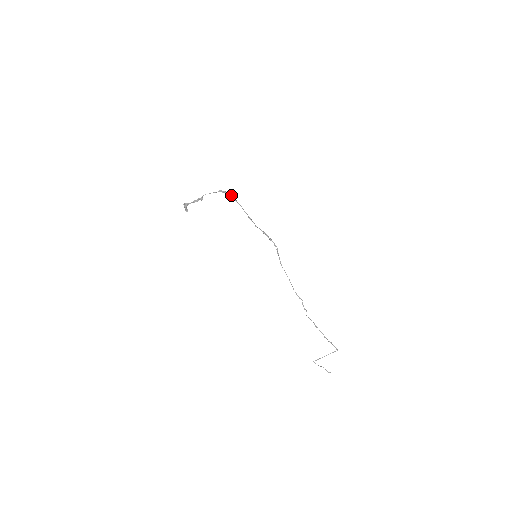
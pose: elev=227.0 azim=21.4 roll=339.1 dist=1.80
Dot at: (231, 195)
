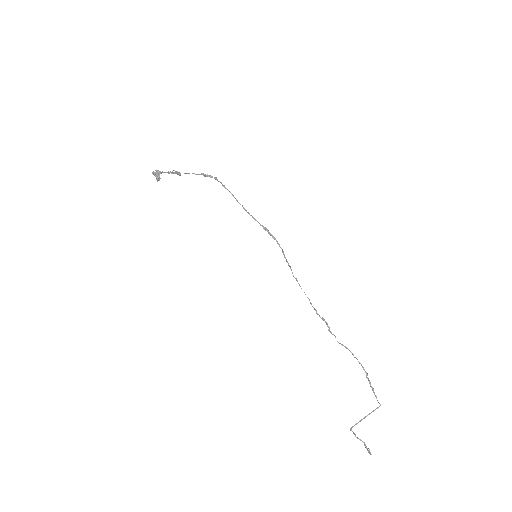
Dot at: occluded
